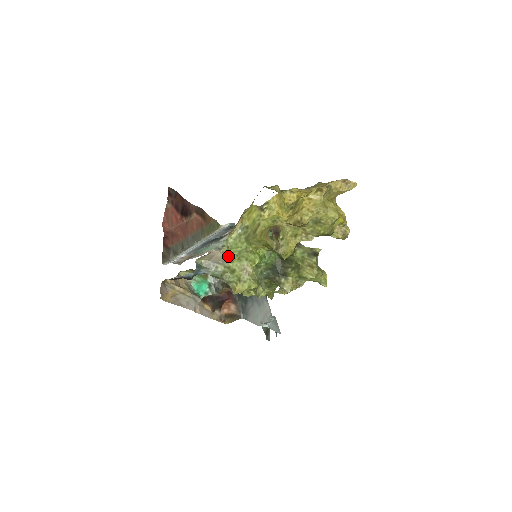
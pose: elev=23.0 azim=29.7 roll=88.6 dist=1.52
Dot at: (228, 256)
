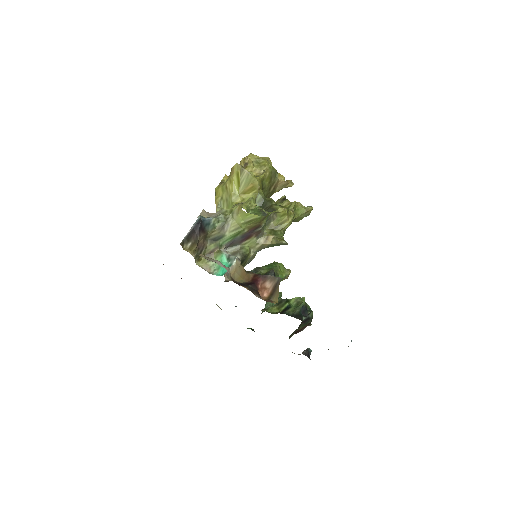
Dot at: occluded
